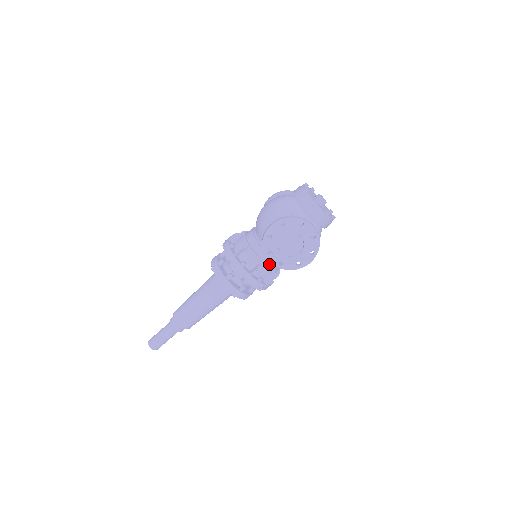
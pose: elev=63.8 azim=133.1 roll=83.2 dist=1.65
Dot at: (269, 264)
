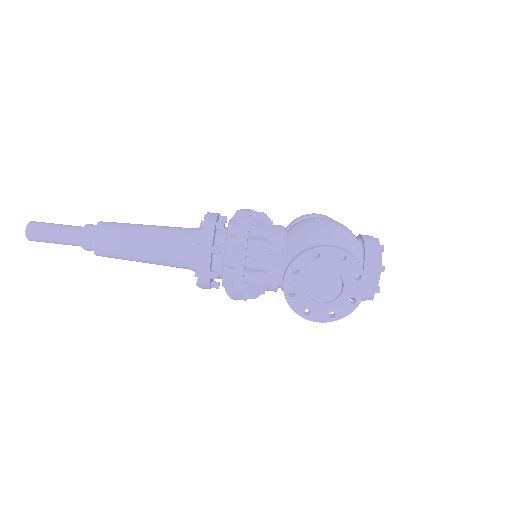
Dot at: (270, 279)
